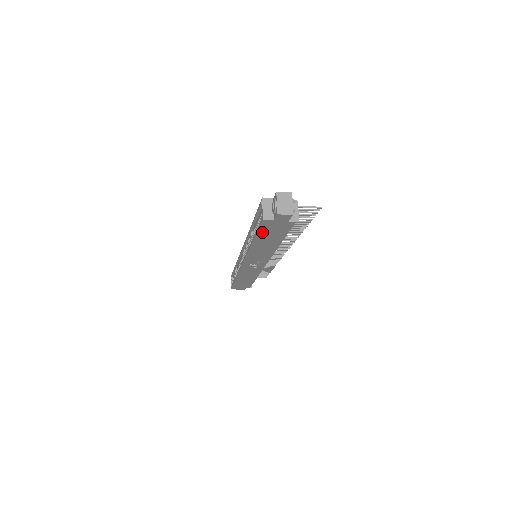
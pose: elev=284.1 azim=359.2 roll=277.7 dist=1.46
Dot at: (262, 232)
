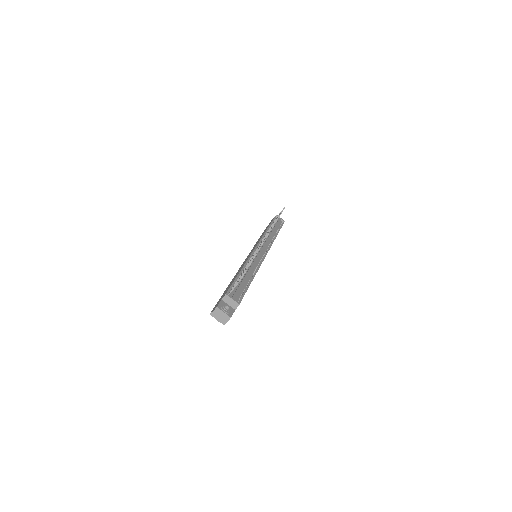
Dot at: occluded
